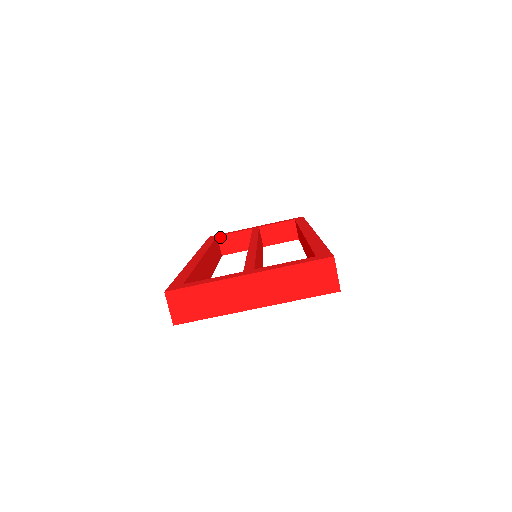
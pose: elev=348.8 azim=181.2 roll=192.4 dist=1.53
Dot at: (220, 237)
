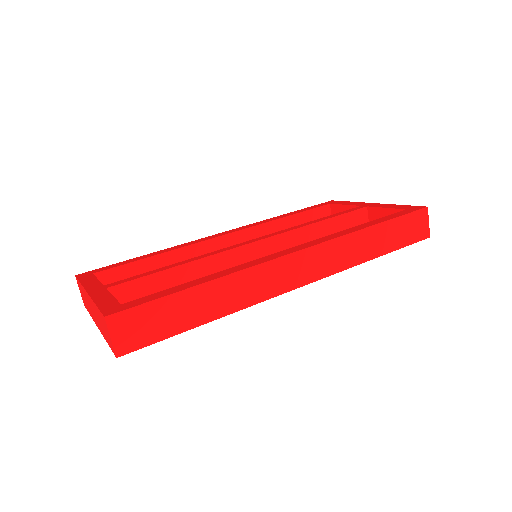
Dot at: (332, 205)
